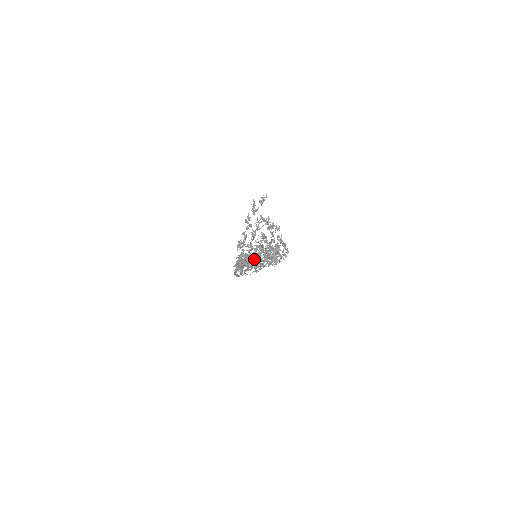
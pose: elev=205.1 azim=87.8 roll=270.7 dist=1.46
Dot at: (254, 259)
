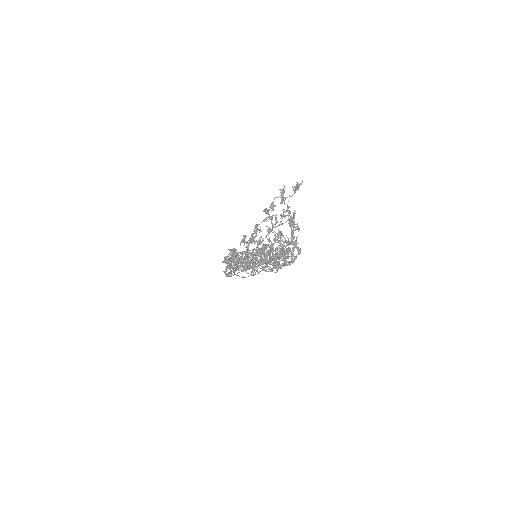
Dot at: (253, 259)
